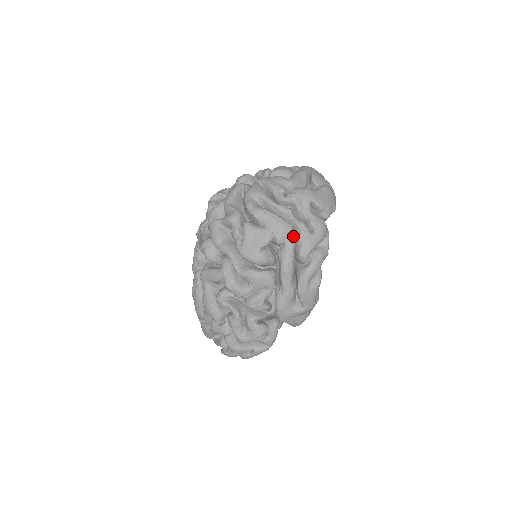
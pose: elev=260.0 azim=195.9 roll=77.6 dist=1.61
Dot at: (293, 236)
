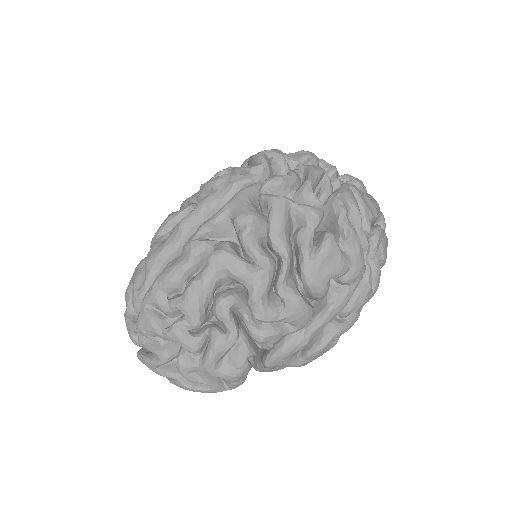
Dot at: (359, 282)
